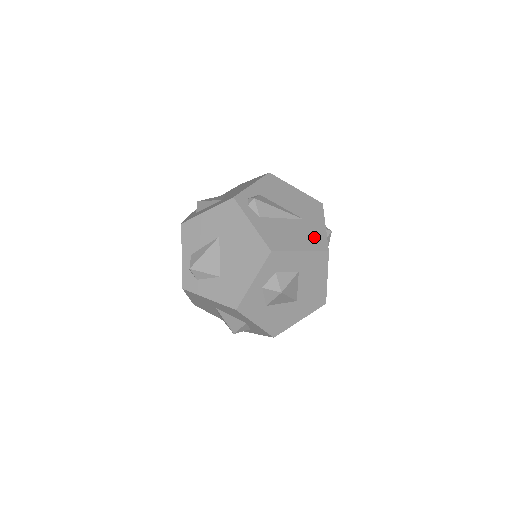
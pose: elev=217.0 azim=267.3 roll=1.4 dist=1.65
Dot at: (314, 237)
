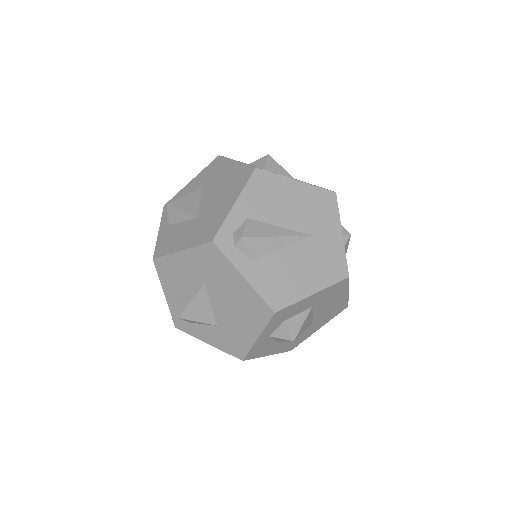
Dot at: (328, 261)
